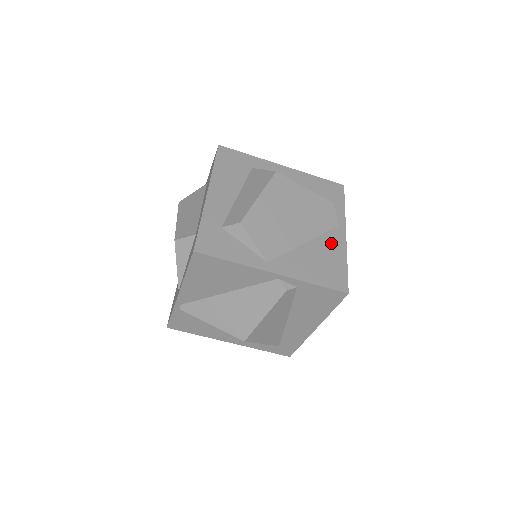
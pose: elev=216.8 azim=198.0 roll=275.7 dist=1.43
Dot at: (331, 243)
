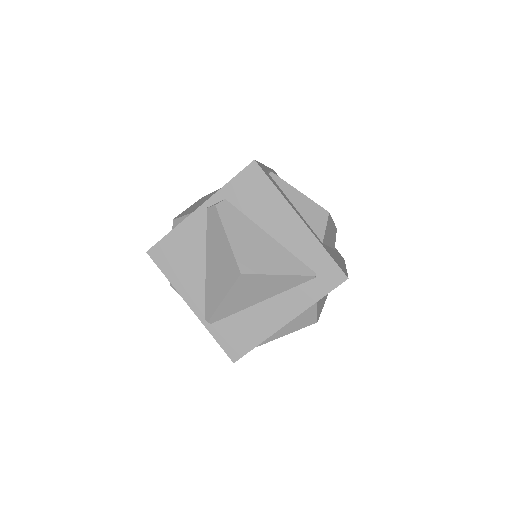
Dot at: occluded
